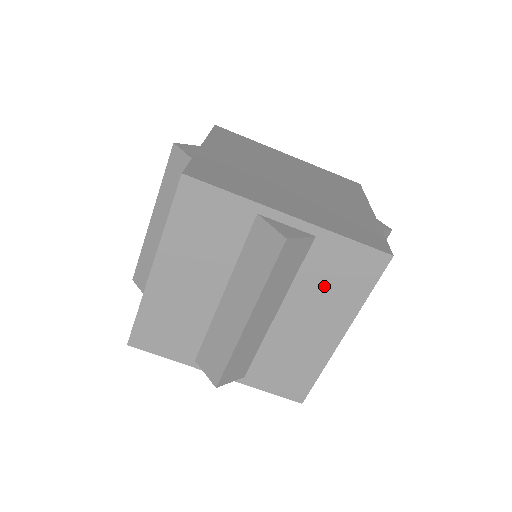
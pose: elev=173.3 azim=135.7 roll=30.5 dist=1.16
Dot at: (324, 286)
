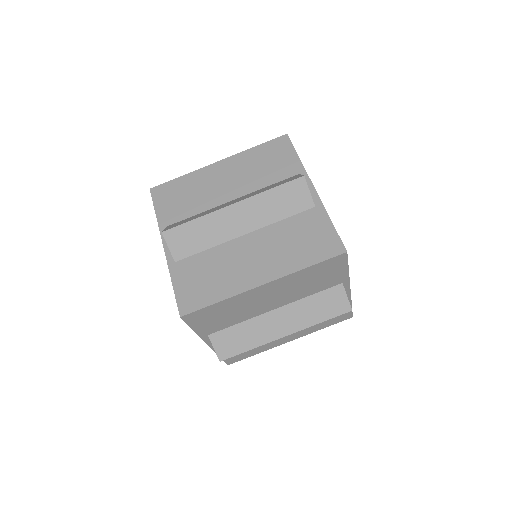
Dot at: occluded
